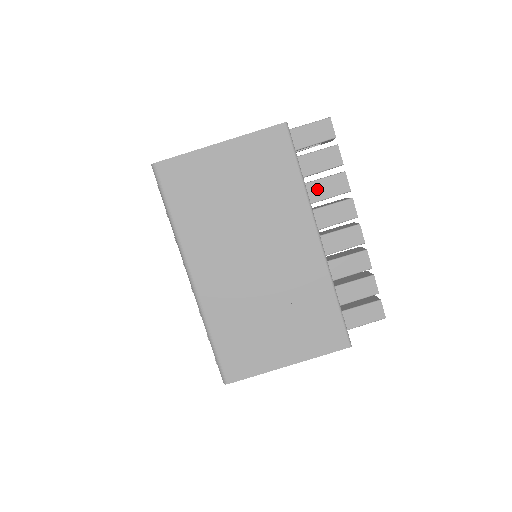
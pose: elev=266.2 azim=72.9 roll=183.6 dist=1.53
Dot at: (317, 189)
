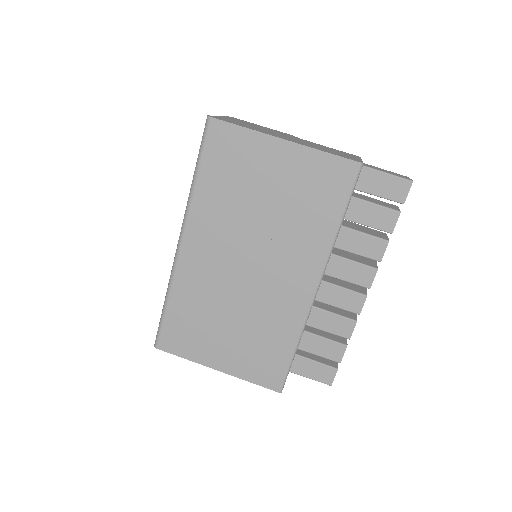
Dot at: (351, 239)
